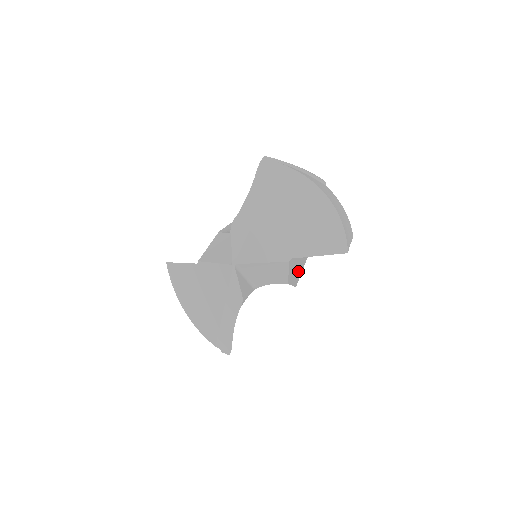
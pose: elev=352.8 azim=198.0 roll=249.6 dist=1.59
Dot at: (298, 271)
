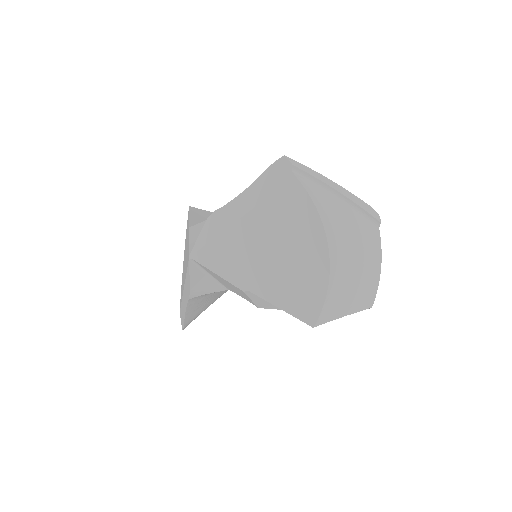
Dot at: occluded
